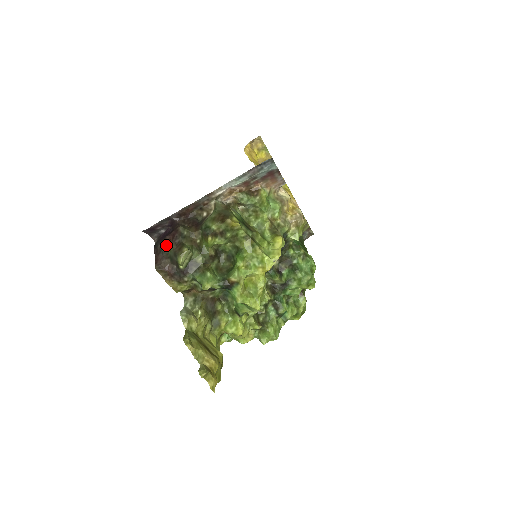
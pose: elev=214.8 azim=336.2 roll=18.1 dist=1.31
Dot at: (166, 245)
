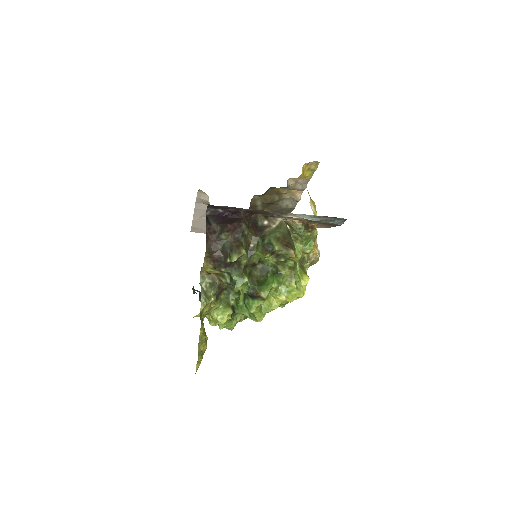
Dot at: (226, 234)
